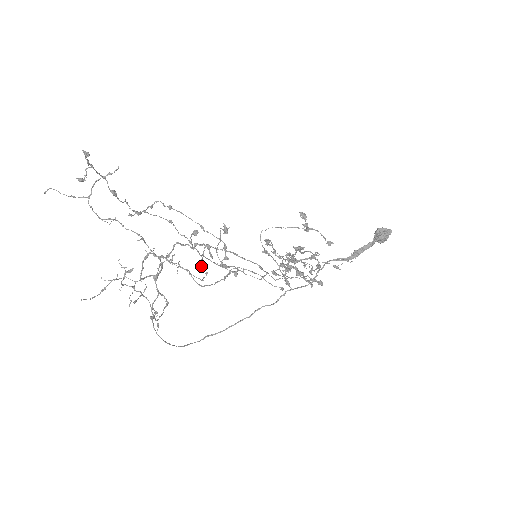
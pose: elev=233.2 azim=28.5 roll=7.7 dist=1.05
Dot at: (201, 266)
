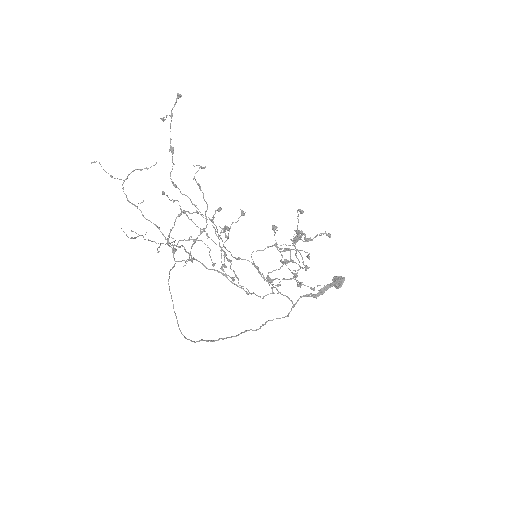
Dot at: (227, 227)
